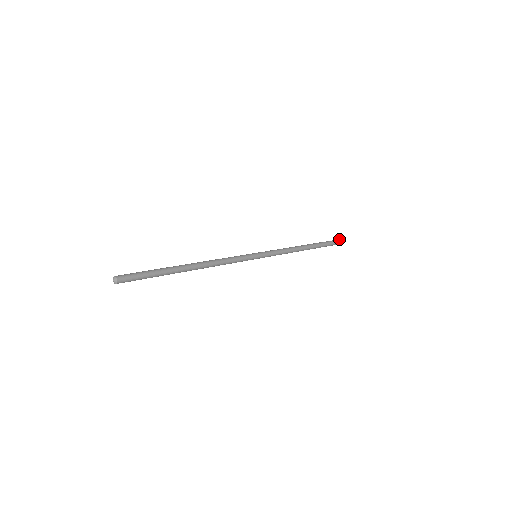
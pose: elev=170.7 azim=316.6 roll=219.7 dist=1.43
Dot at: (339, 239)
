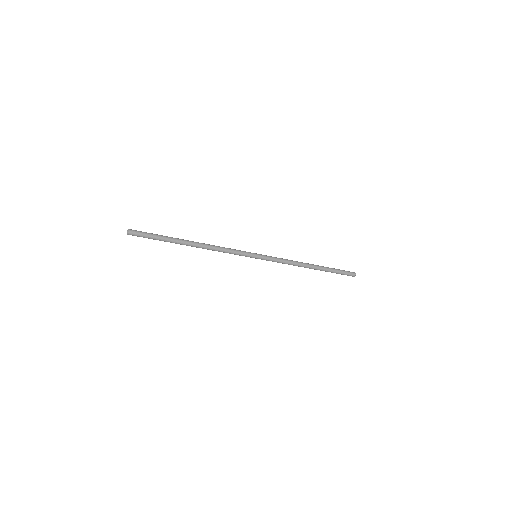
Dot at: occluded
